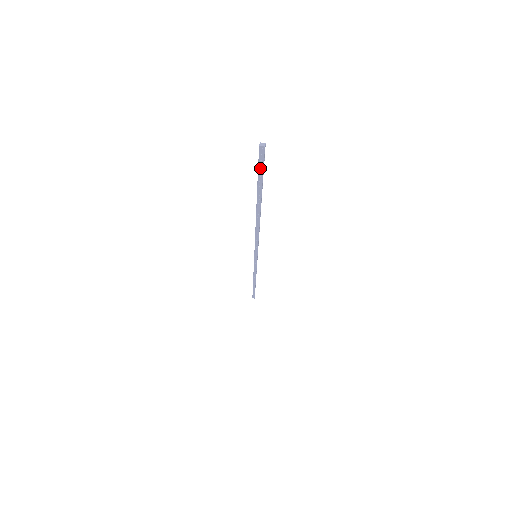
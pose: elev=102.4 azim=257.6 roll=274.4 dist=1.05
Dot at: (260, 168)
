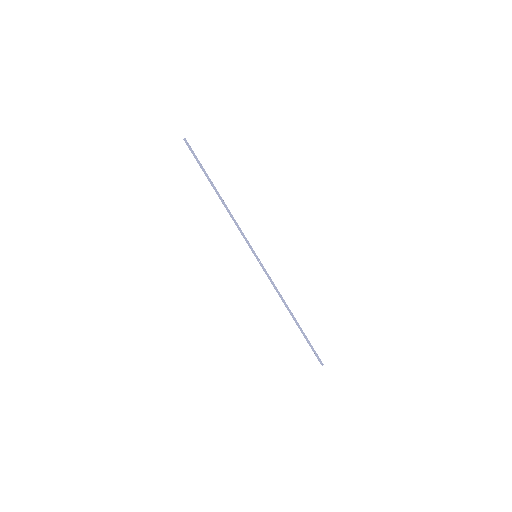
Dot at: (193, 153)
